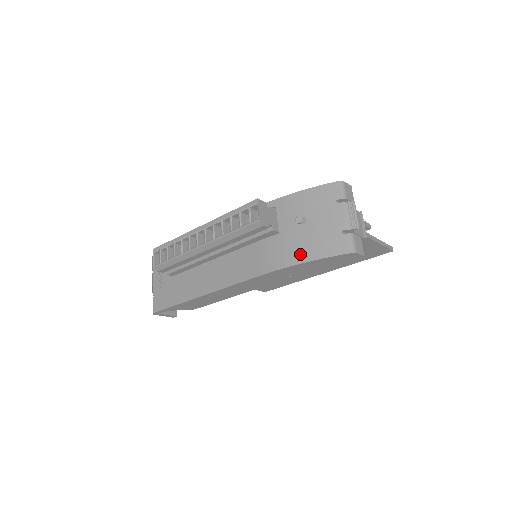
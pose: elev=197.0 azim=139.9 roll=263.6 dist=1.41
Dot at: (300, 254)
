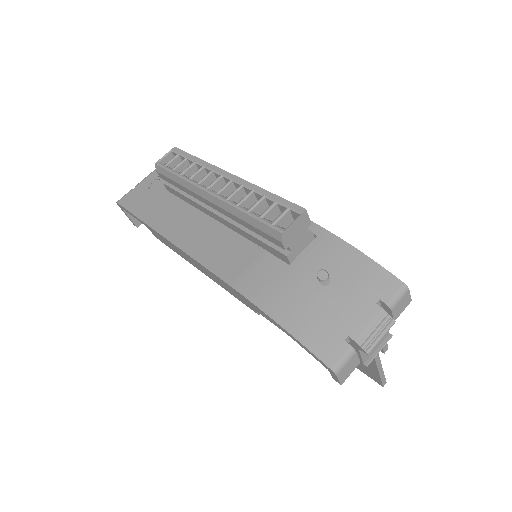
Dot at: (283, 309)
